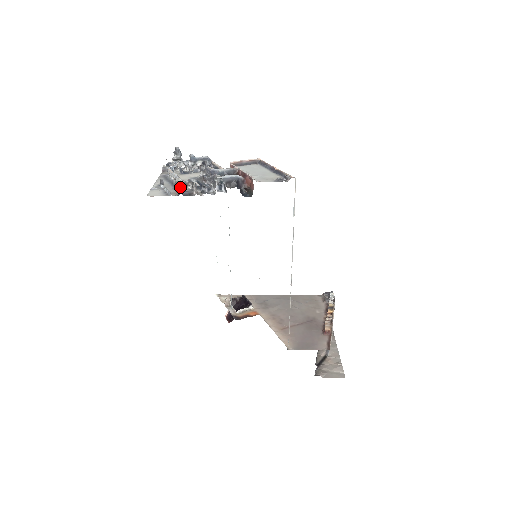
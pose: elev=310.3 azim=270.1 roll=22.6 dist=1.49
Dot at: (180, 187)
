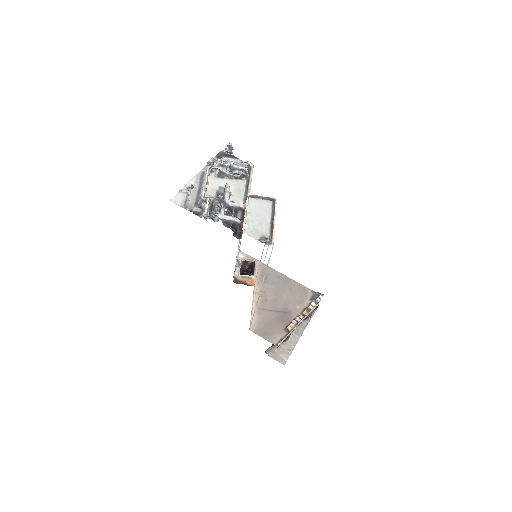
Dot at: occluded
